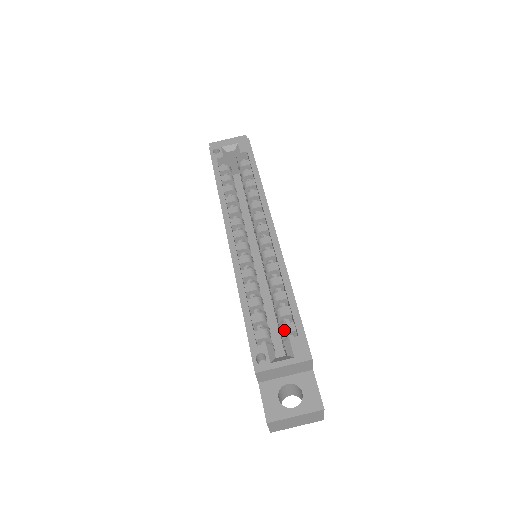
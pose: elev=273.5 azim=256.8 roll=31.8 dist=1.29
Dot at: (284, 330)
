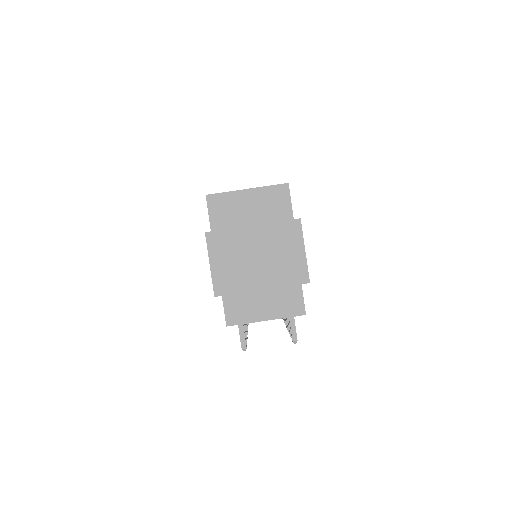
Dot at: occluded
